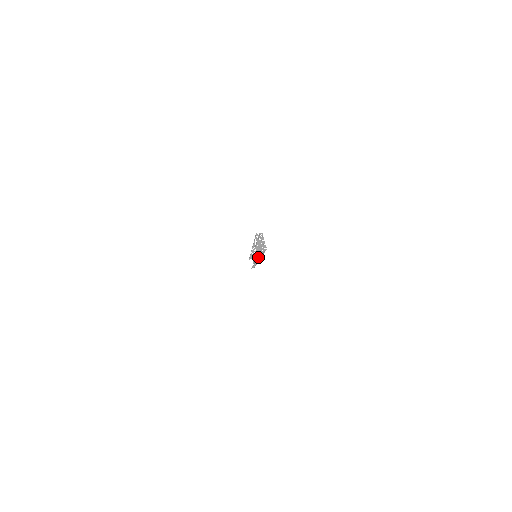
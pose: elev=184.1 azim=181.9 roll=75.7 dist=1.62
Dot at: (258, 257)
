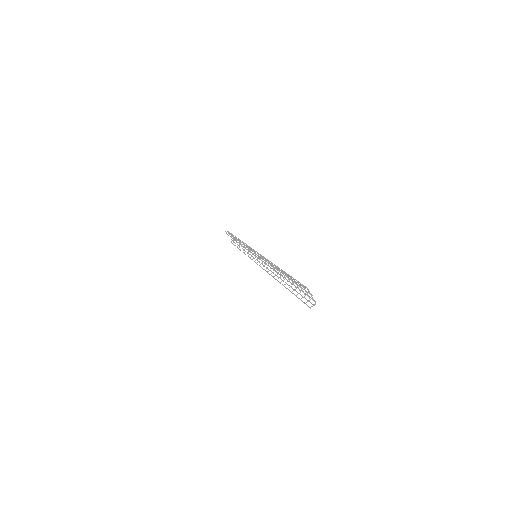
Dot at: (280, 282)
